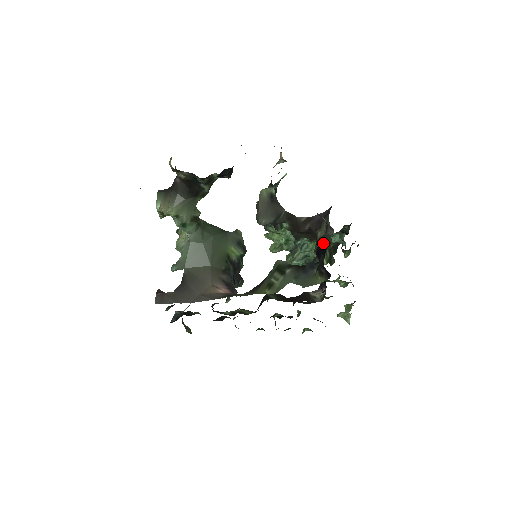
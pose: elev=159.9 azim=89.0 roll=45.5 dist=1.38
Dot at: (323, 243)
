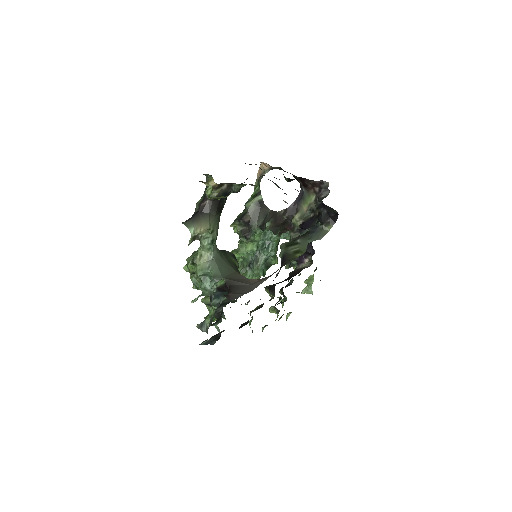
Dot at: (307, 216)
